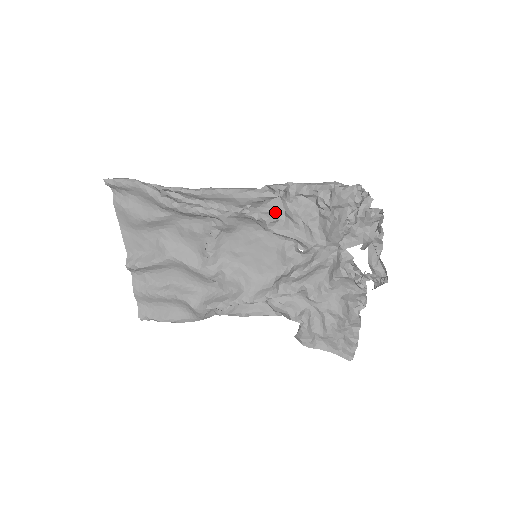
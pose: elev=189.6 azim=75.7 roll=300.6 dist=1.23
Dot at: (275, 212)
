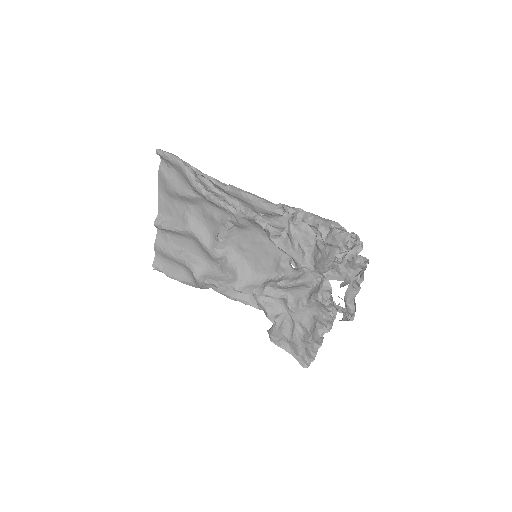
Dot at: (282, 227)
